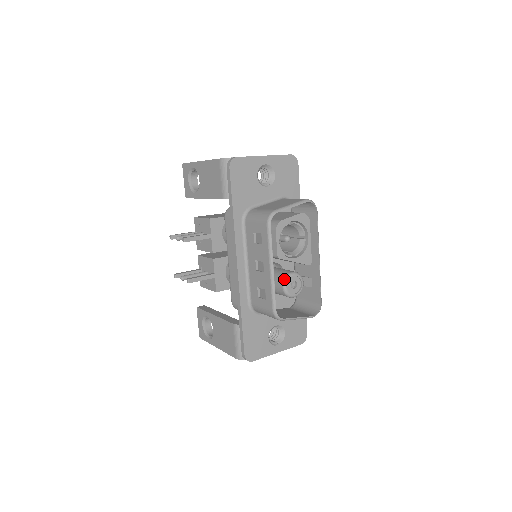
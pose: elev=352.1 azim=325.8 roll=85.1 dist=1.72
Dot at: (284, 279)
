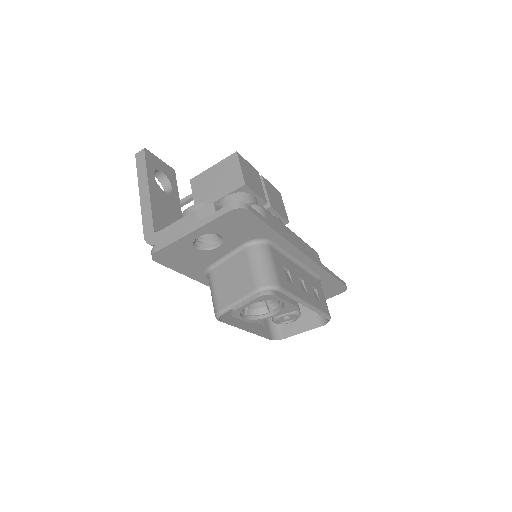
Dot at: (272, 319)
